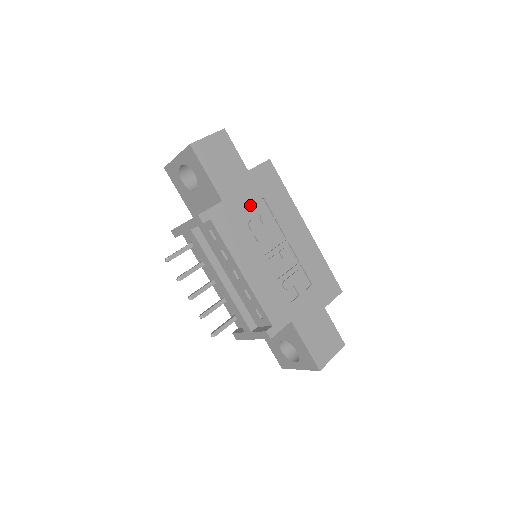
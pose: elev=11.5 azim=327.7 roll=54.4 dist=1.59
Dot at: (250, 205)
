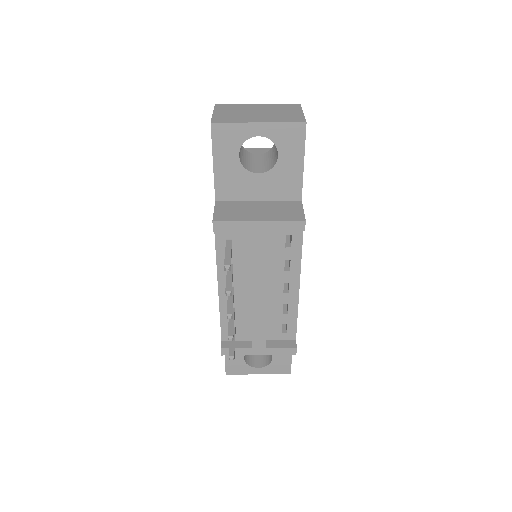
Dot at: occluded
